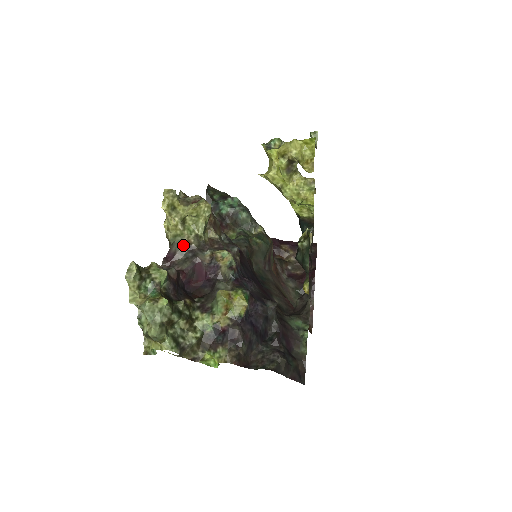
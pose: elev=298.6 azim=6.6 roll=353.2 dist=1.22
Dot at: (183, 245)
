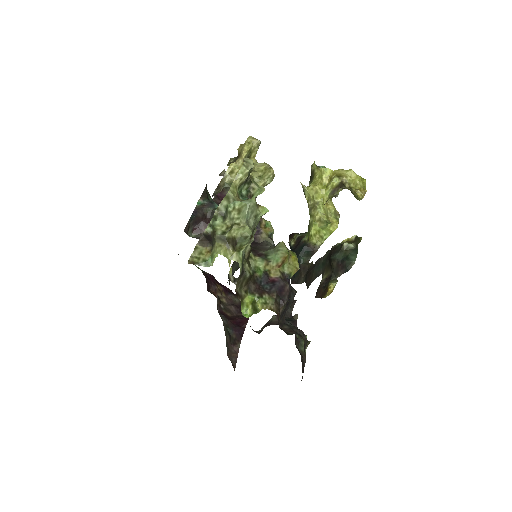
Dot at: occluded
